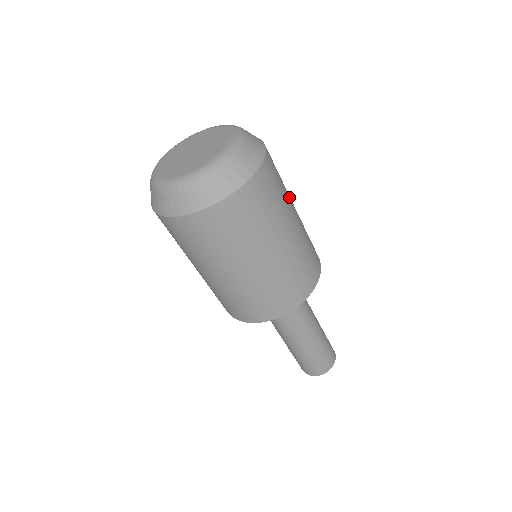
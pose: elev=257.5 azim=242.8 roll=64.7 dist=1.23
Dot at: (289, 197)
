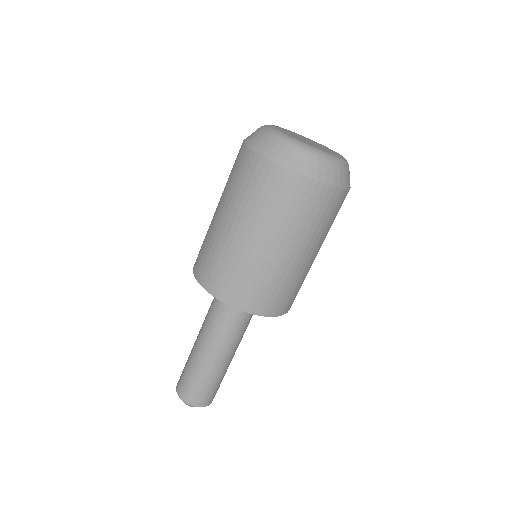
Dot at: (323, 240)
